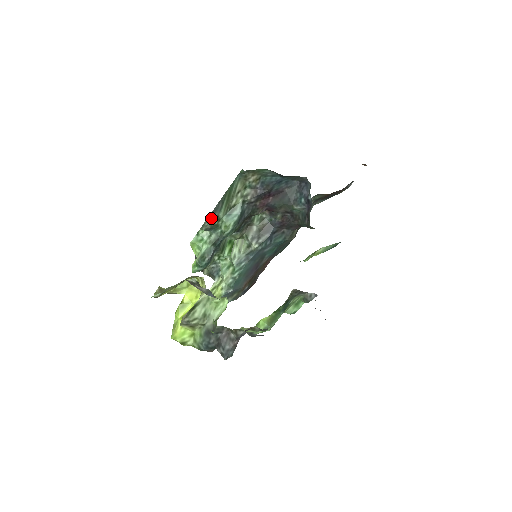
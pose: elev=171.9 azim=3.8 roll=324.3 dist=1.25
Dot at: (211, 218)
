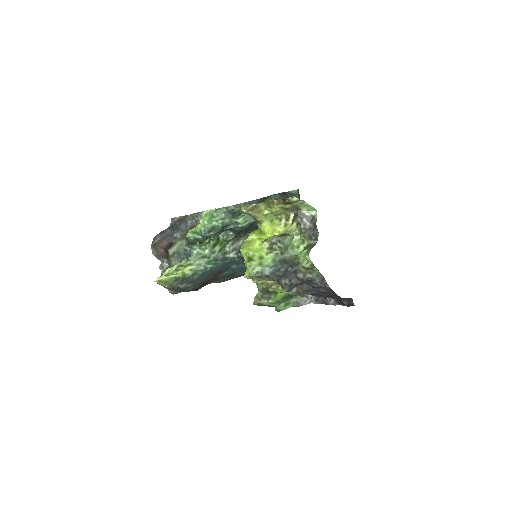
Dot at: (244, 205)
